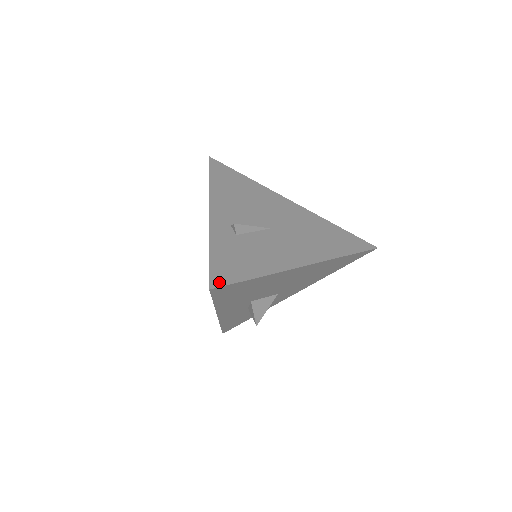
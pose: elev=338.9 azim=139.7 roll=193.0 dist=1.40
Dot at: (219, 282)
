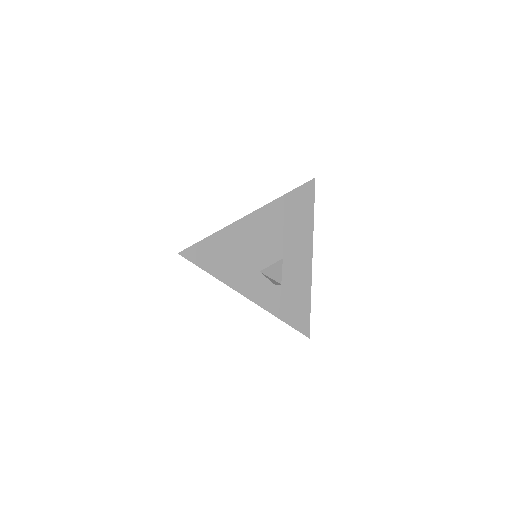
Dot at: (186, 250)
